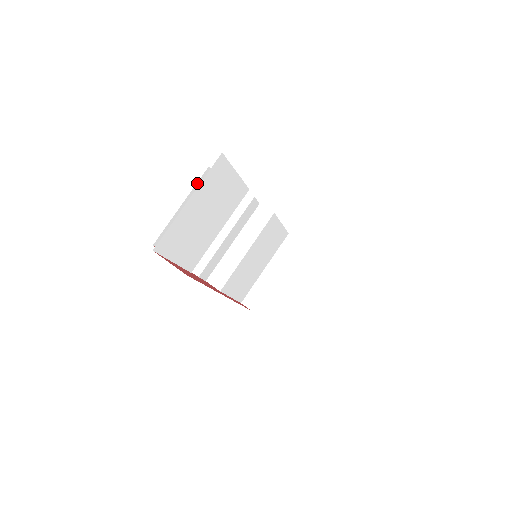
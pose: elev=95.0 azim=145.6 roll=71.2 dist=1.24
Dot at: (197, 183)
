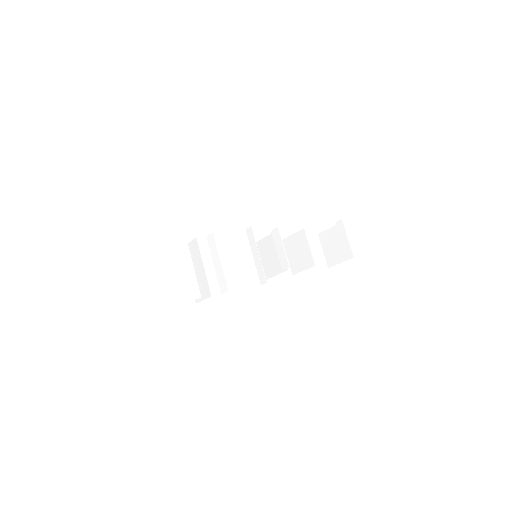
Dot at: occluded
